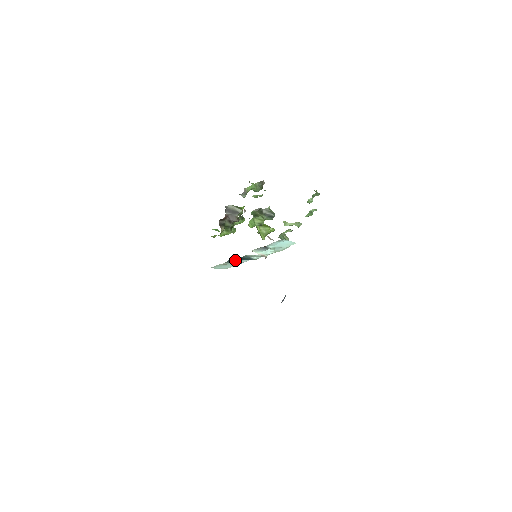
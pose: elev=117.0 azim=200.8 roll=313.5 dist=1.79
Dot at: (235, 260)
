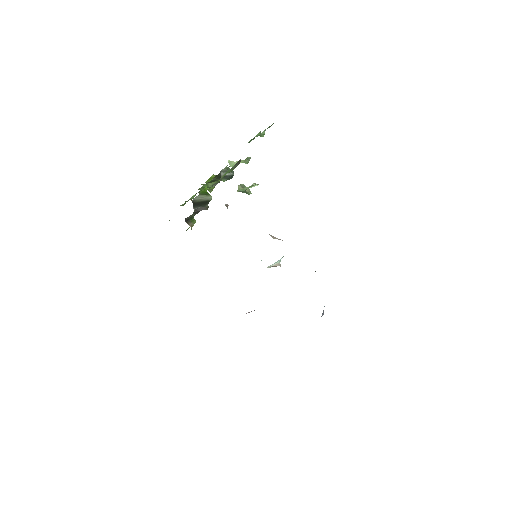
Dot at: occluded
